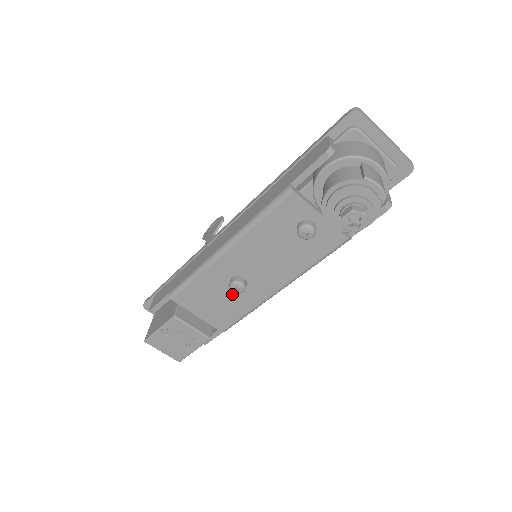
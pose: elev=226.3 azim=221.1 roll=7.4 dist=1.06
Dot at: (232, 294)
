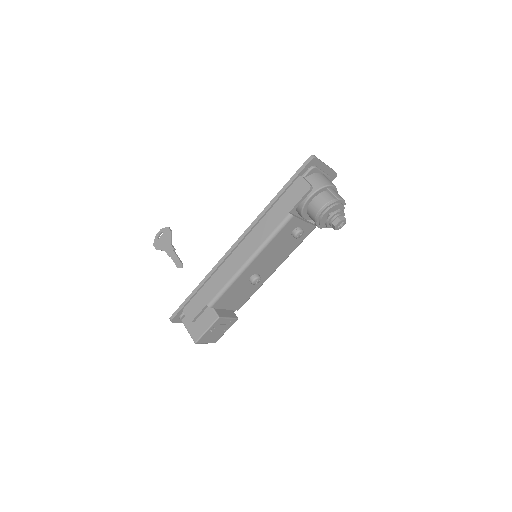
Dot at: (249, 286)
